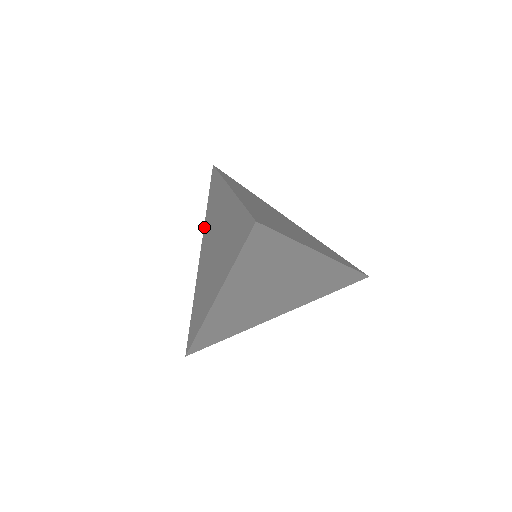
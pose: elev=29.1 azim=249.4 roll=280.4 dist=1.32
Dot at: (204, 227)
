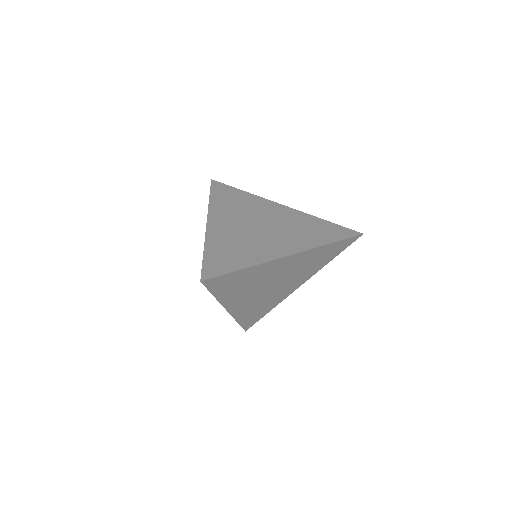
Dot at: occluded
